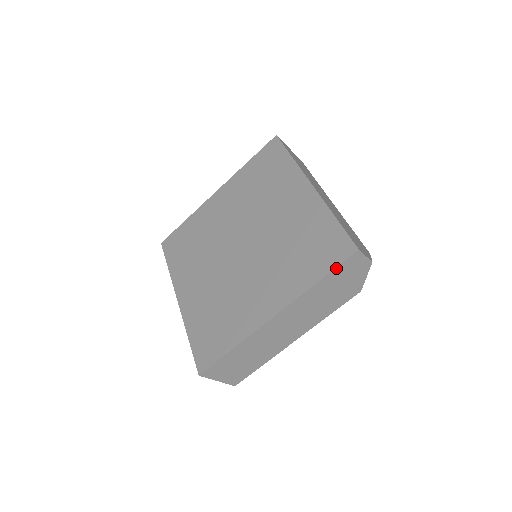
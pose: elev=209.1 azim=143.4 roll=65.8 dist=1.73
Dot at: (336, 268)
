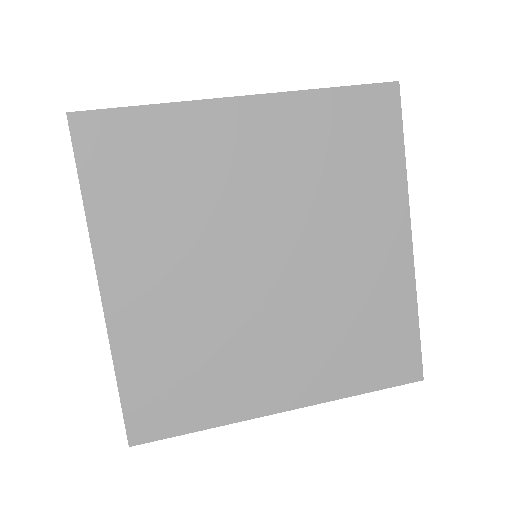
Dot at: (389, 387)
